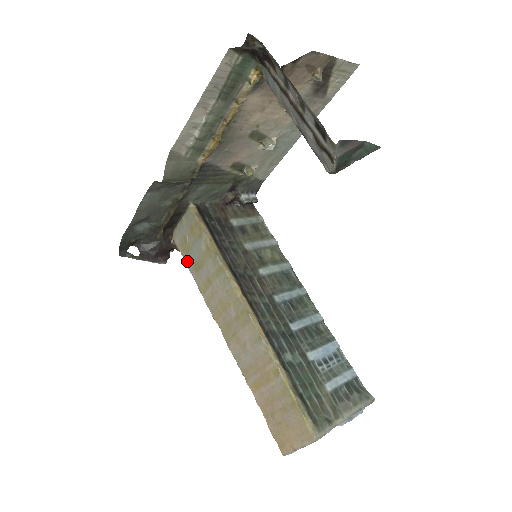
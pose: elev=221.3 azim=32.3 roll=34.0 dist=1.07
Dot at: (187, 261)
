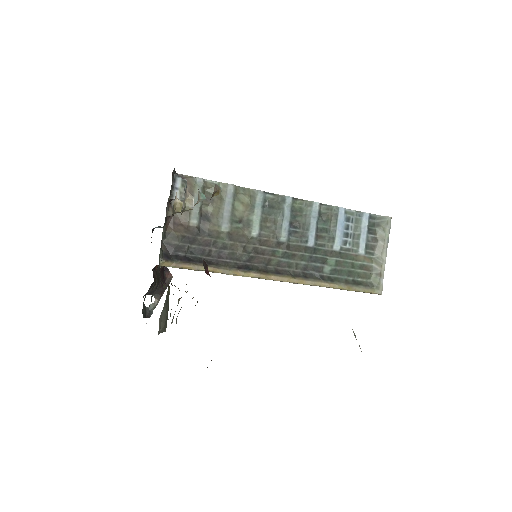
Dot at: occluded
